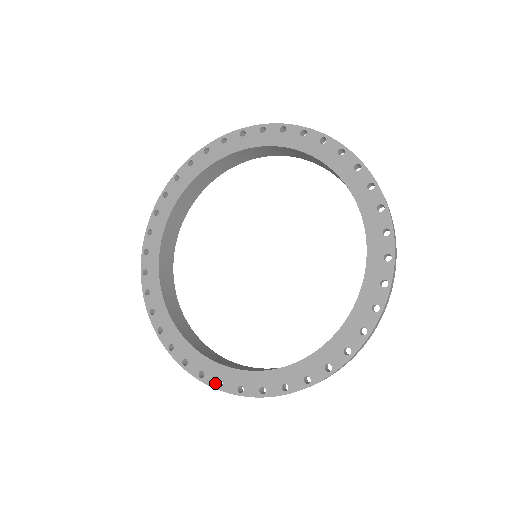
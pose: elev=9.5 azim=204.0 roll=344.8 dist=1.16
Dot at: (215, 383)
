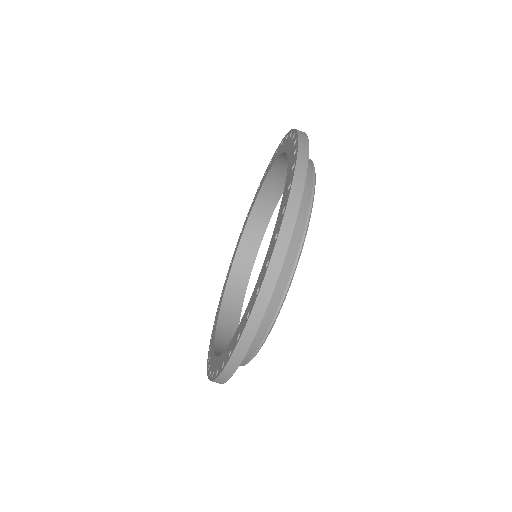
Dot at: (228, 358)
